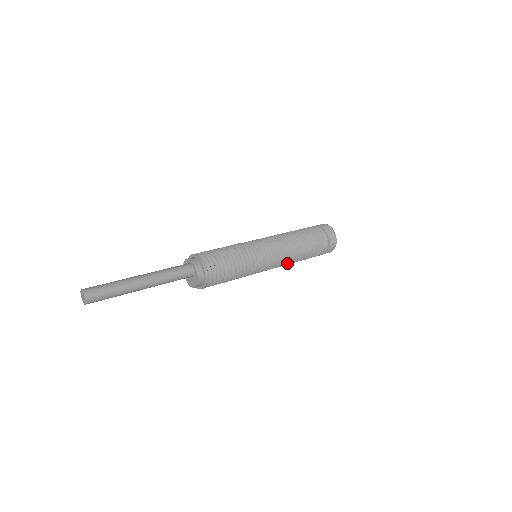
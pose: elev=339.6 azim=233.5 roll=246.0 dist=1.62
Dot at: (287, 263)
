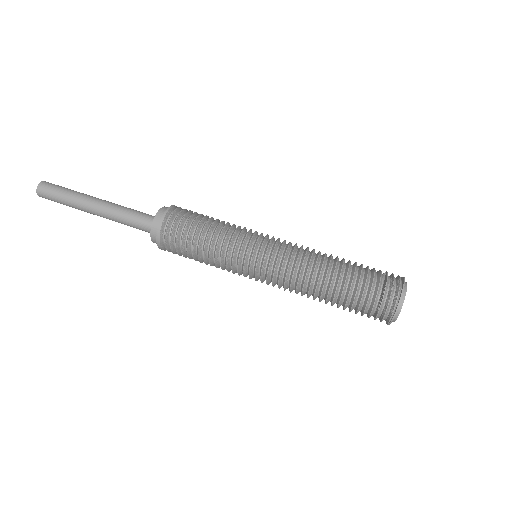
Dot at: occluded
